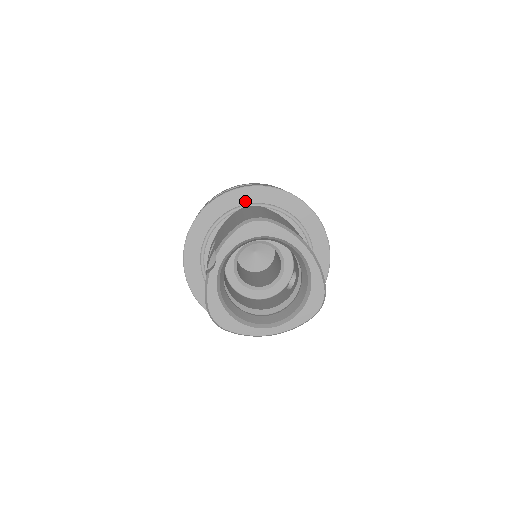
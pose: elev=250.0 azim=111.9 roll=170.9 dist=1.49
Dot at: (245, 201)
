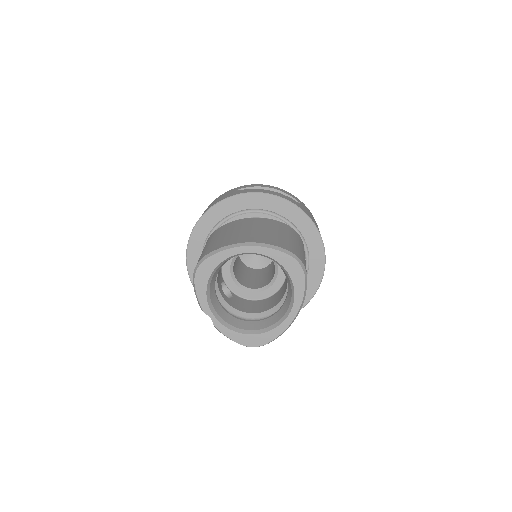
Dot at: (203, 239)
